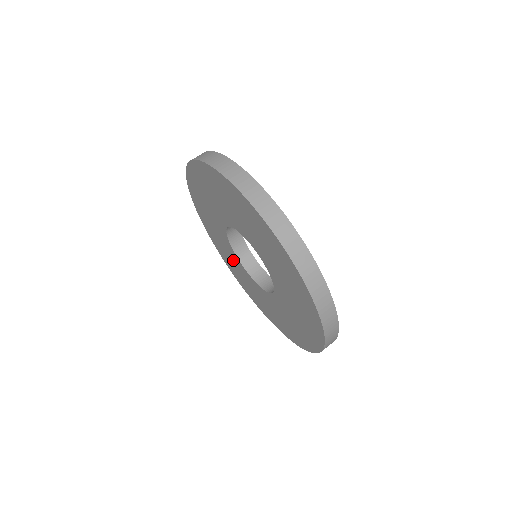
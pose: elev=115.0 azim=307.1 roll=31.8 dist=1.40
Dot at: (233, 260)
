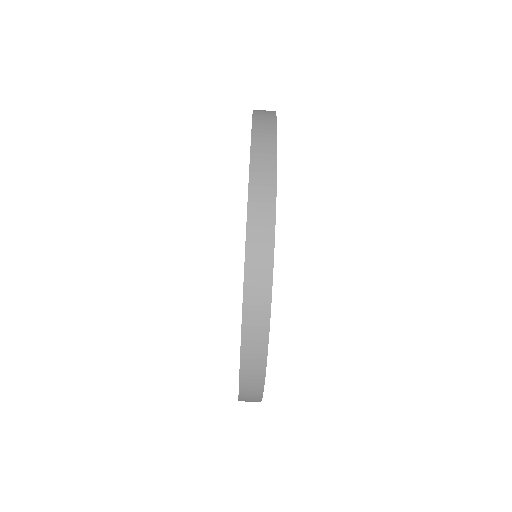
Dot at: occluded
